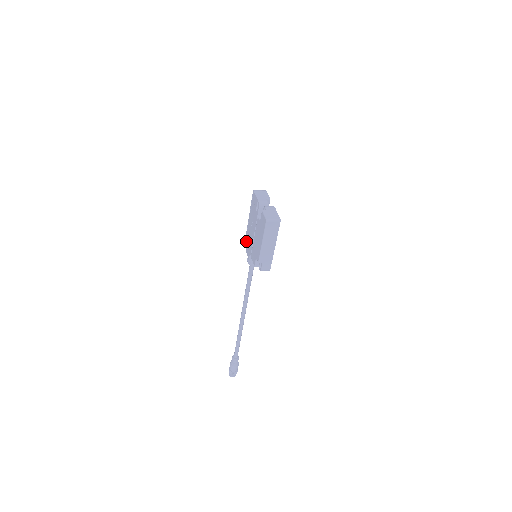
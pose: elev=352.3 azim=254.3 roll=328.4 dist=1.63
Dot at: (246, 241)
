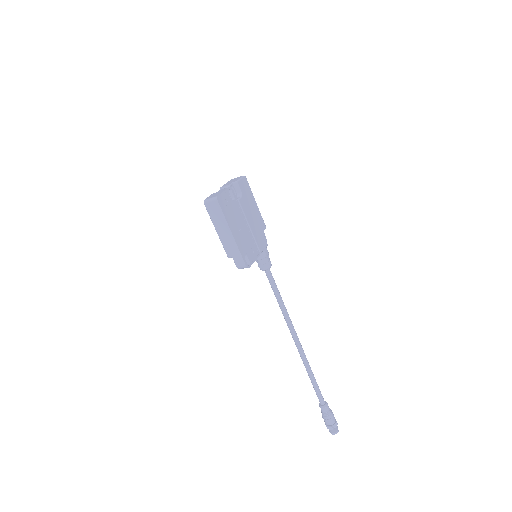
Dot at: occluded
